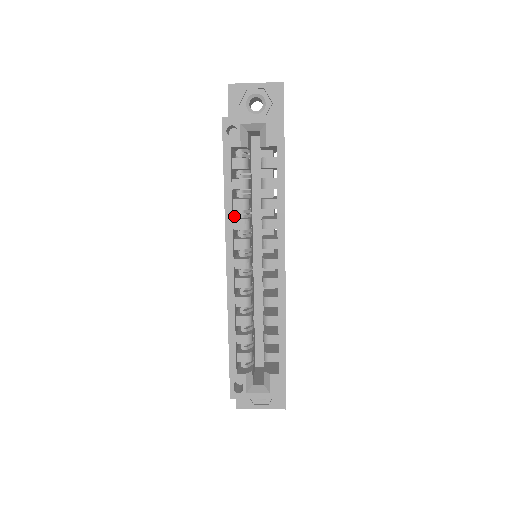
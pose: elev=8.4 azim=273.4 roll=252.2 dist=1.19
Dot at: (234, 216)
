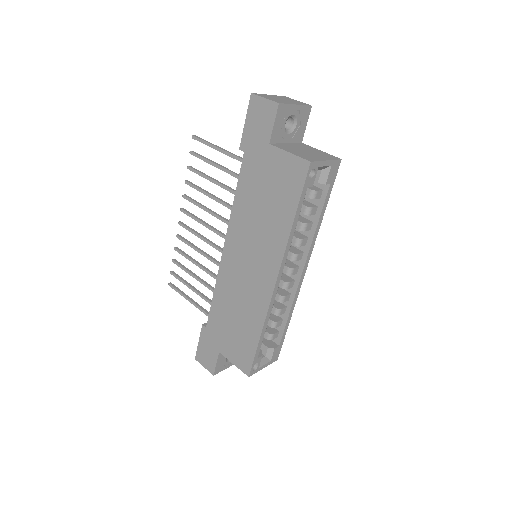
Dot at: occluded
